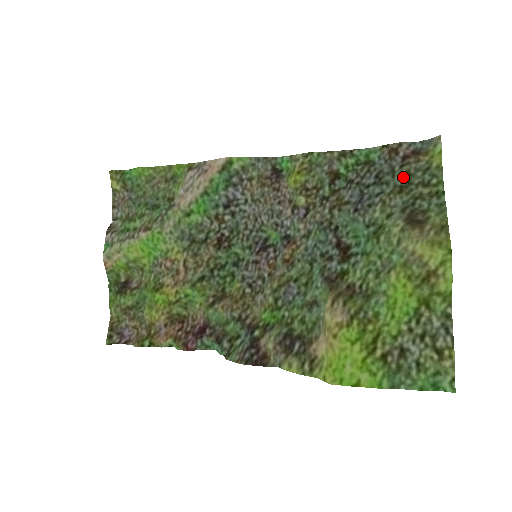
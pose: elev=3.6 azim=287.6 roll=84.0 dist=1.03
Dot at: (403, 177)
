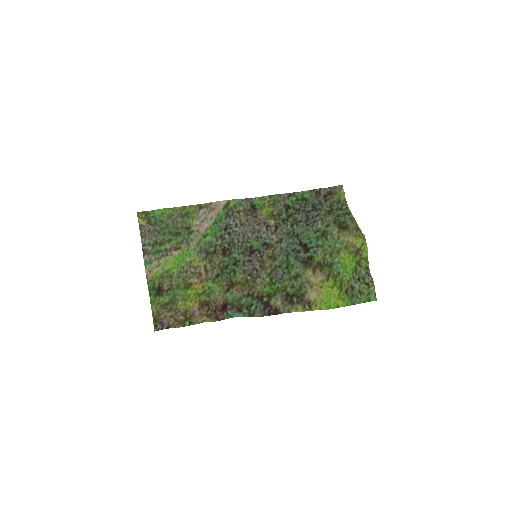
Dot at: (328, 206)
